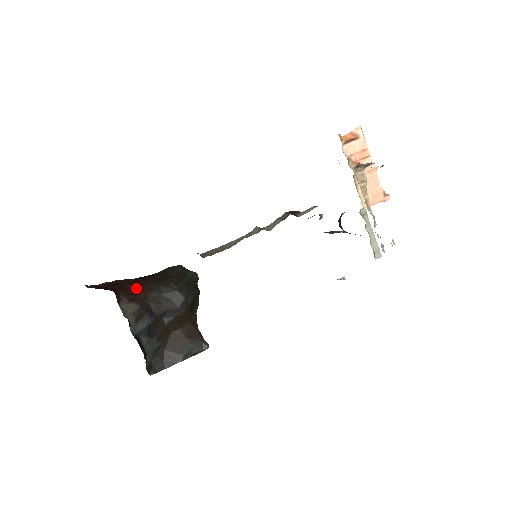
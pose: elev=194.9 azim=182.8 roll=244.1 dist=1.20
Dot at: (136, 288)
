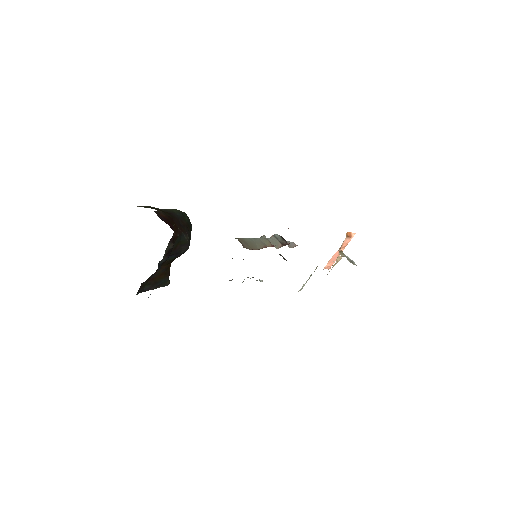
Dot at: (175, 229)
